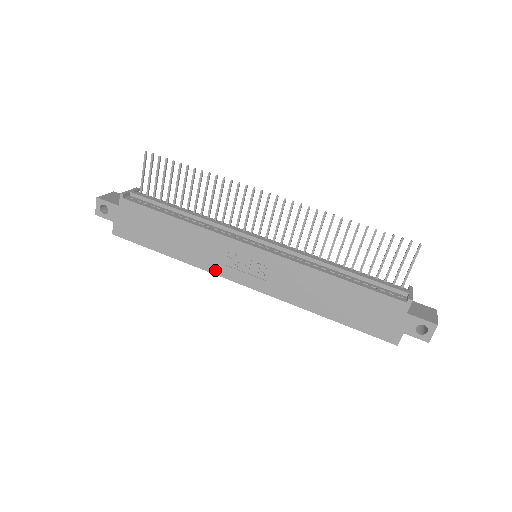
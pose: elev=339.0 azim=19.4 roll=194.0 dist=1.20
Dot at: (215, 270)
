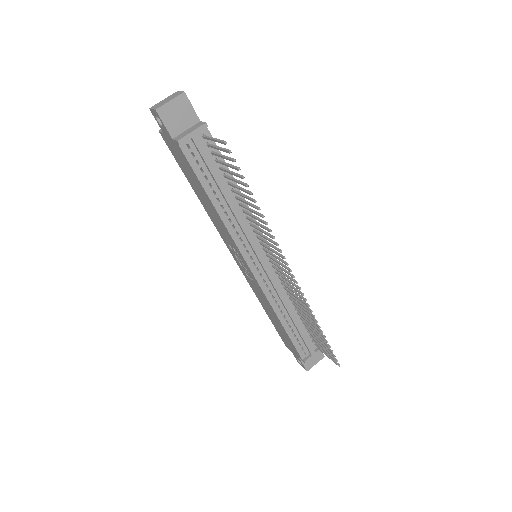
Dot at: (221, 234)
